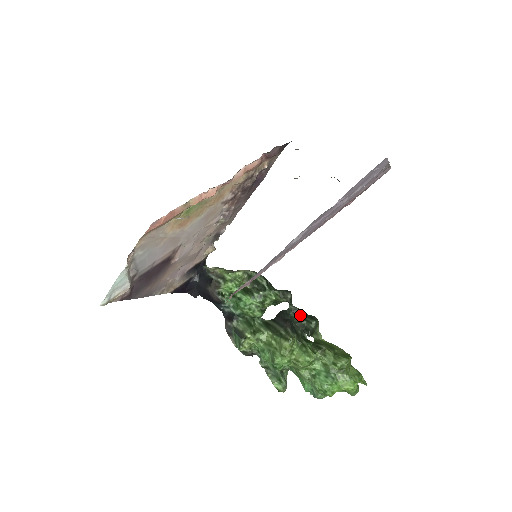
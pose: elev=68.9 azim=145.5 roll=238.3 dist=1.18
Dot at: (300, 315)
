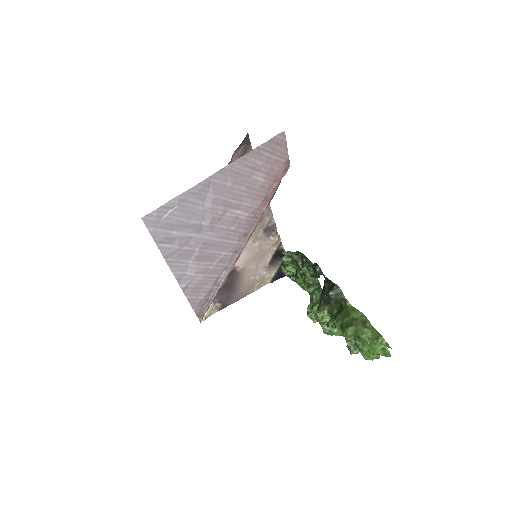
Dot at: (330, 284)
